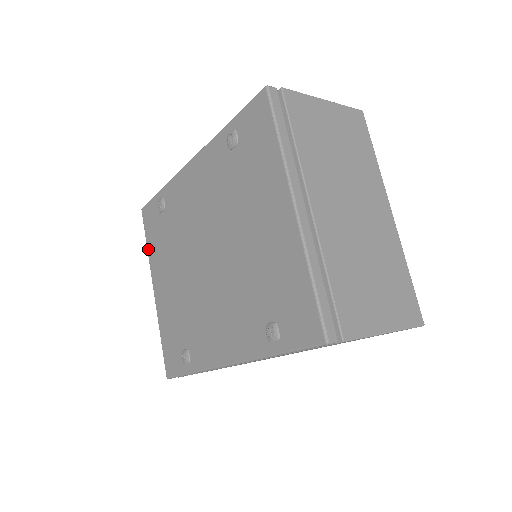
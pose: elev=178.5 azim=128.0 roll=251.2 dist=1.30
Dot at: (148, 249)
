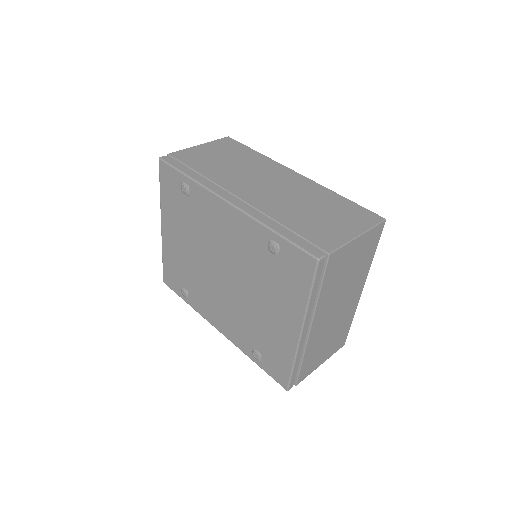
Dot at: (161, 197)
